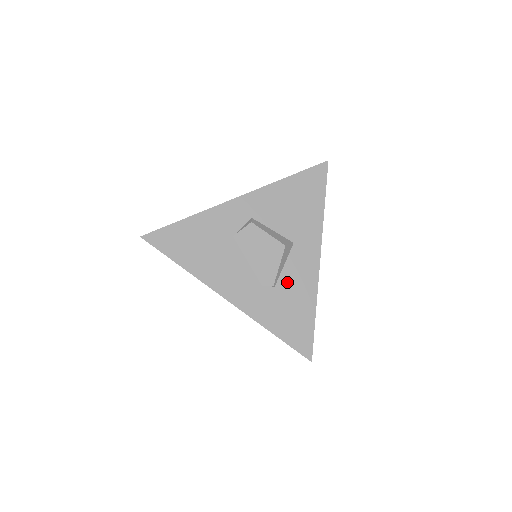
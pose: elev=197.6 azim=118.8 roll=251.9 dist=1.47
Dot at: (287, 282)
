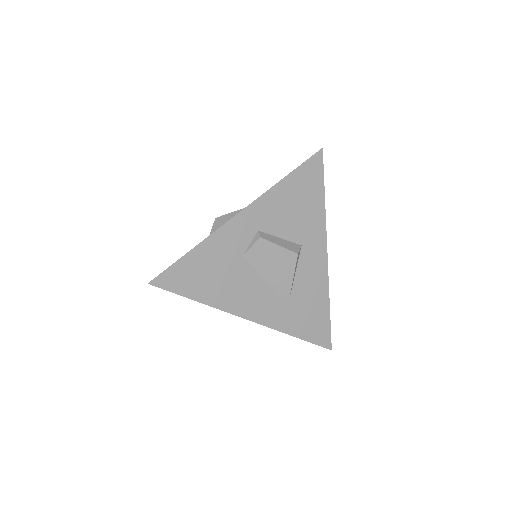
Dot at: (301, 286)
